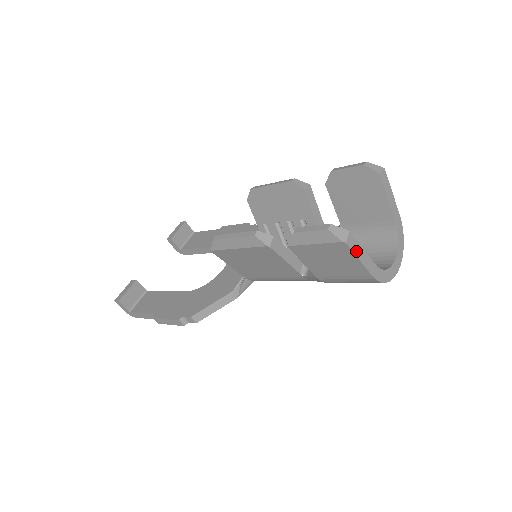
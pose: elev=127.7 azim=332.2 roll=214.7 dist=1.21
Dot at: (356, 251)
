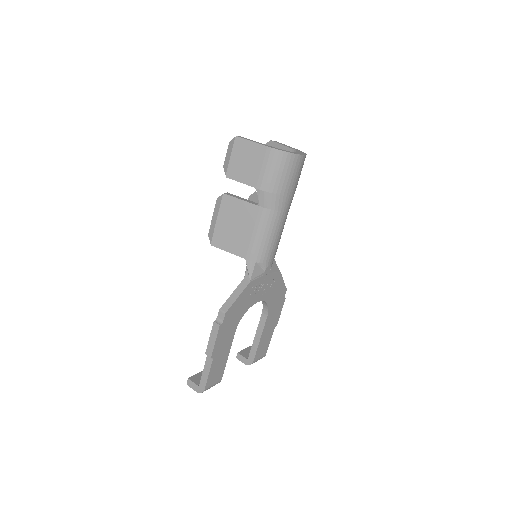
Dot at: (248, 140)
